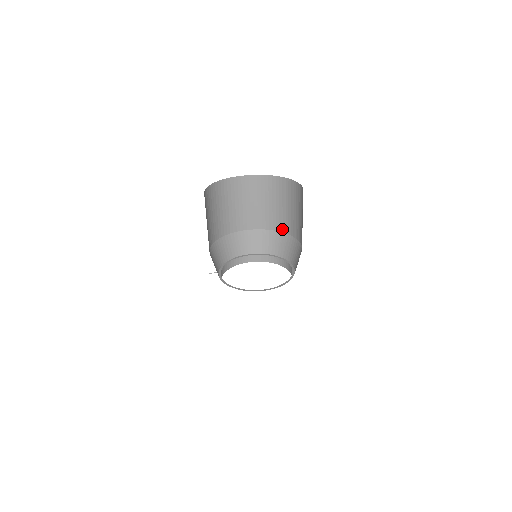
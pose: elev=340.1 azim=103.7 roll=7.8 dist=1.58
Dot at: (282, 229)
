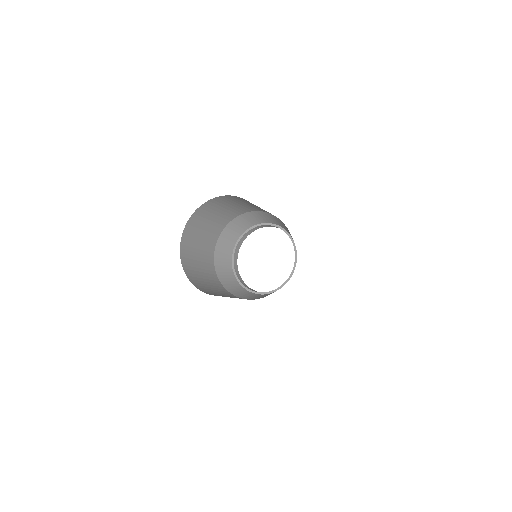
Dot at: occluded
